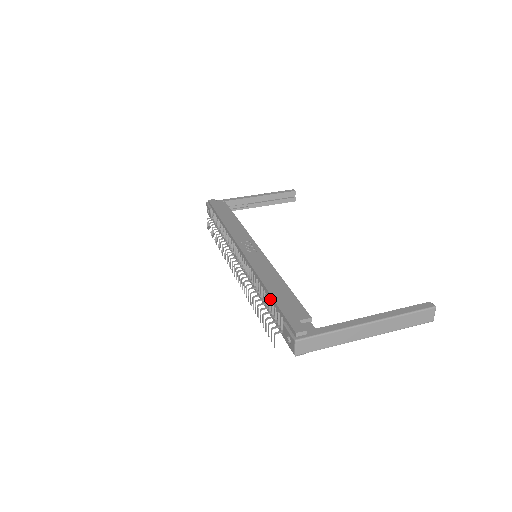
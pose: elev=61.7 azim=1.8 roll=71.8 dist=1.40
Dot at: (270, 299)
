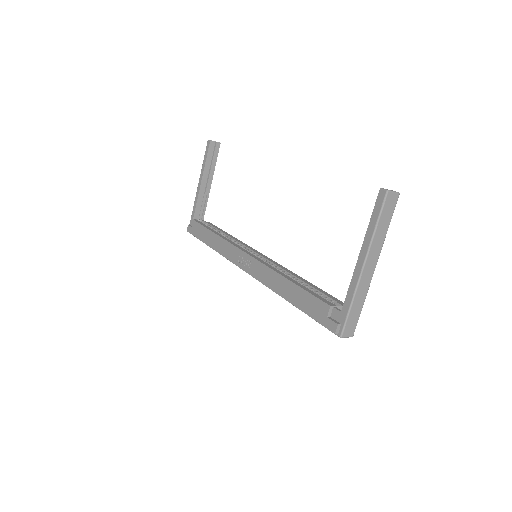
Dot at: occluded
